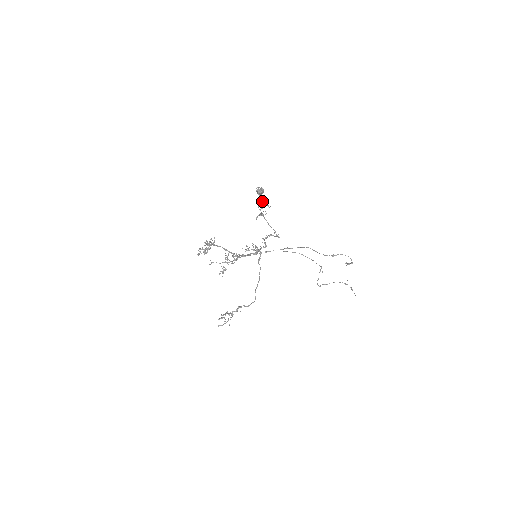
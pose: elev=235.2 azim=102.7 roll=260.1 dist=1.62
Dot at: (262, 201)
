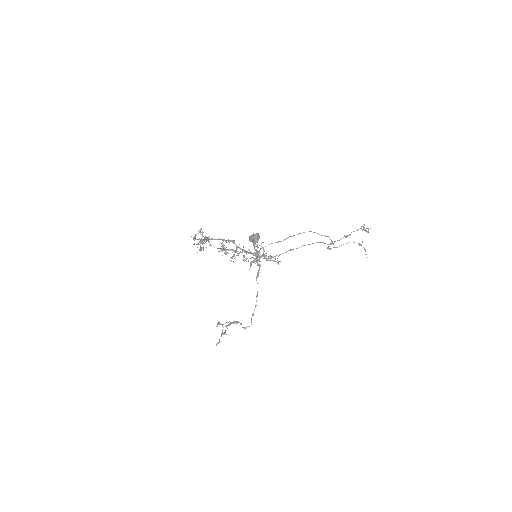
Dot at: (256, 251)
